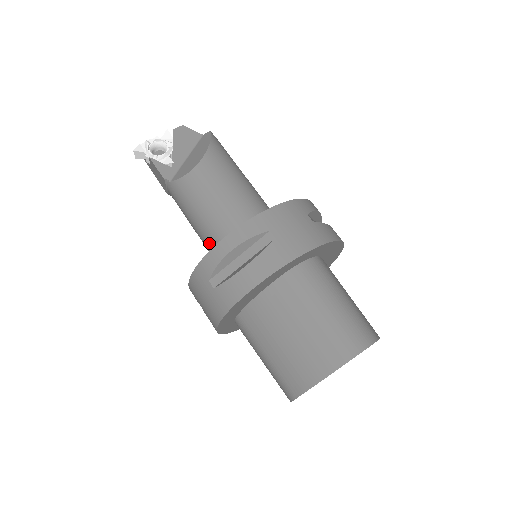
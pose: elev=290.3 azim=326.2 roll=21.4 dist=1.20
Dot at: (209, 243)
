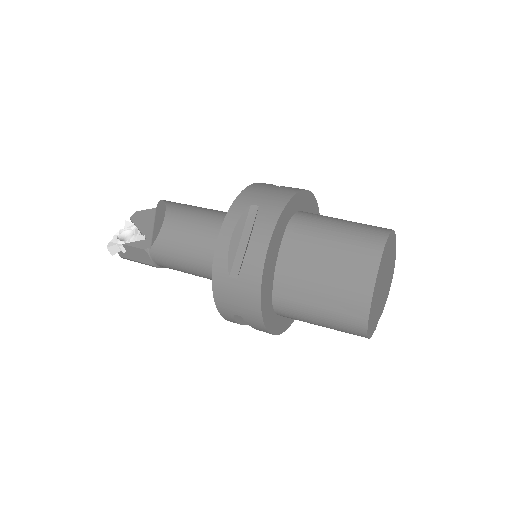
Dot at: (211, 267)
